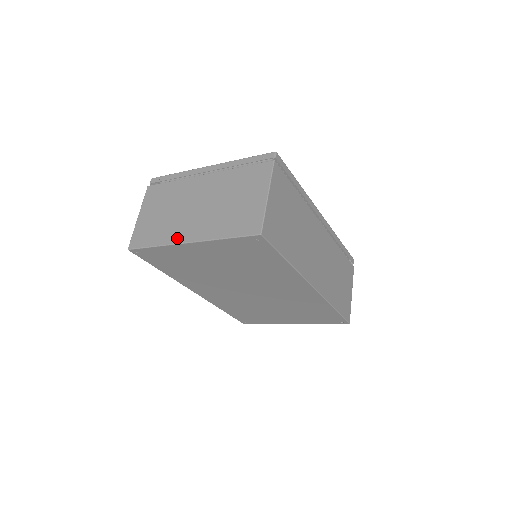
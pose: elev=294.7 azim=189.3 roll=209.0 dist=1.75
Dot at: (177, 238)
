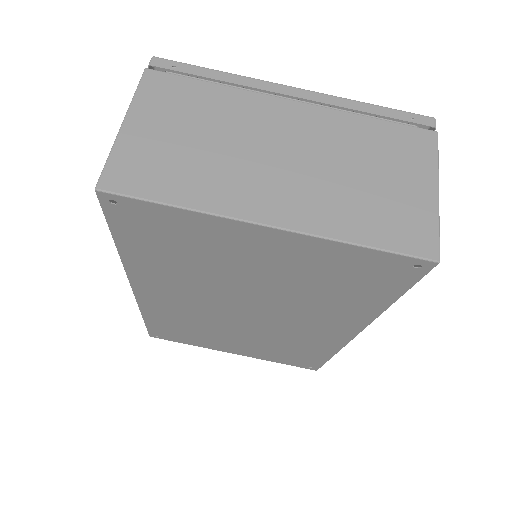
Dot at: (239, 207)
